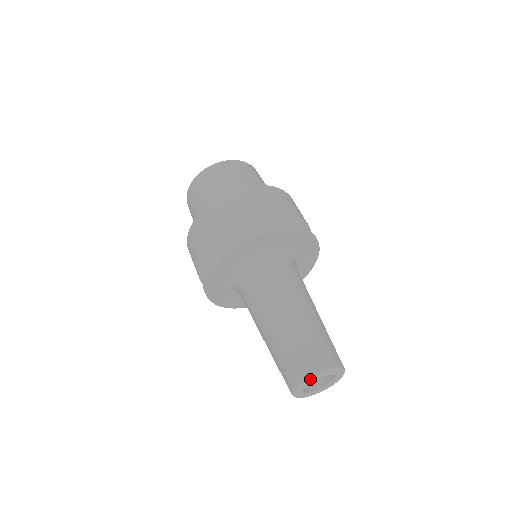
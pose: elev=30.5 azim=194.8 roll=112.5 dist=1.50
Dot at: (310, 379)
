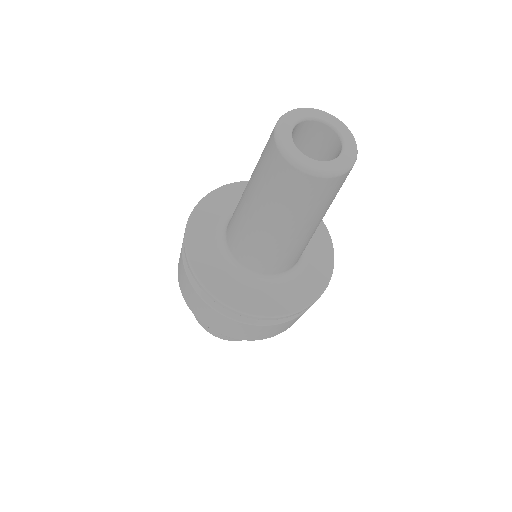
Dot at: (277, 135)
